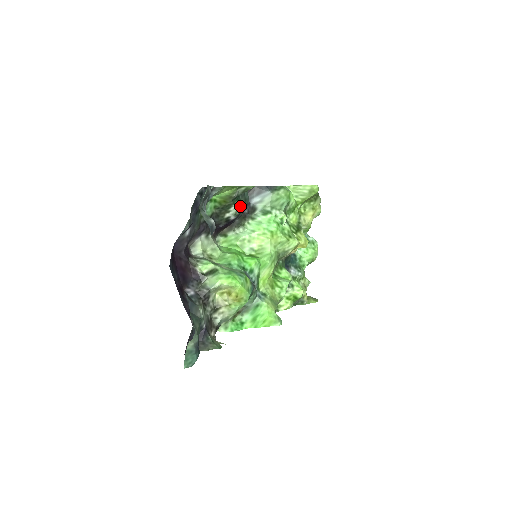
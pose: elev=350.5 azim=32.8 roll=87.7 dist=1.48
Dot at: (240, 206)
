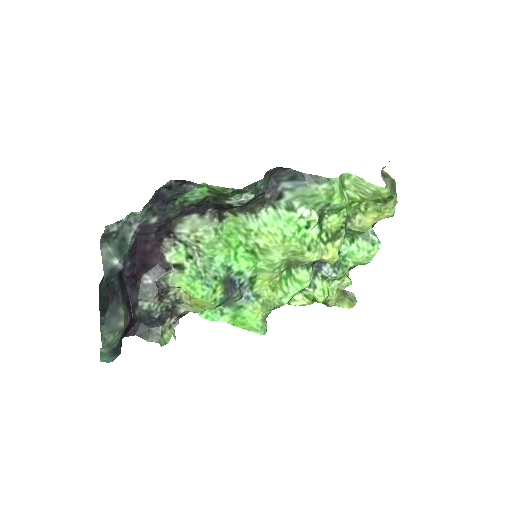
Dot at: (245, 198)
